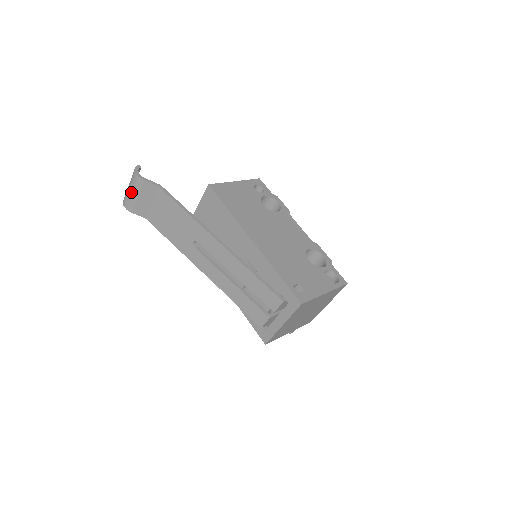
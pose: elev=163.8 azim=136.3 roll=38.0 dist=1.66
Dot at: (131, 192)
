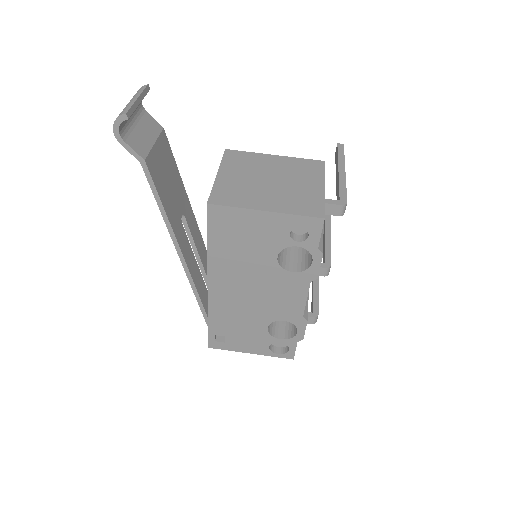
Dot at: occluded
